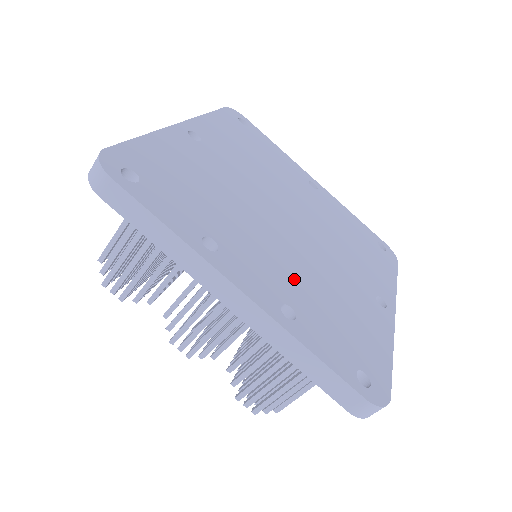
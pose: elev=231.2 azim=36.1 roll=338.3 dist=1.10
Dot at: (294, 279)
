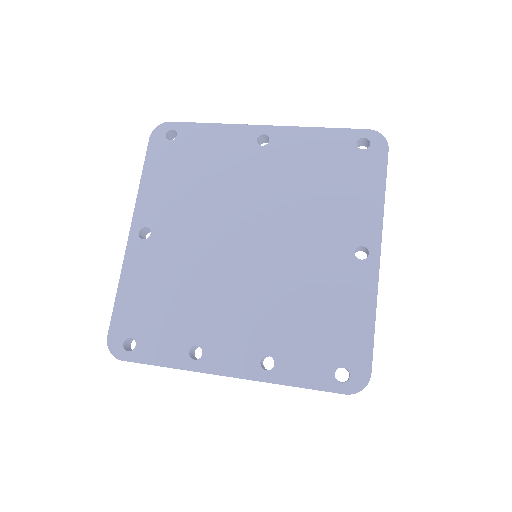
Dot at: (266, 320)
